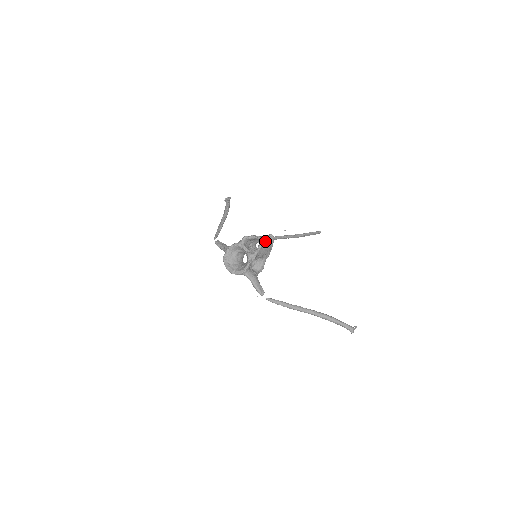
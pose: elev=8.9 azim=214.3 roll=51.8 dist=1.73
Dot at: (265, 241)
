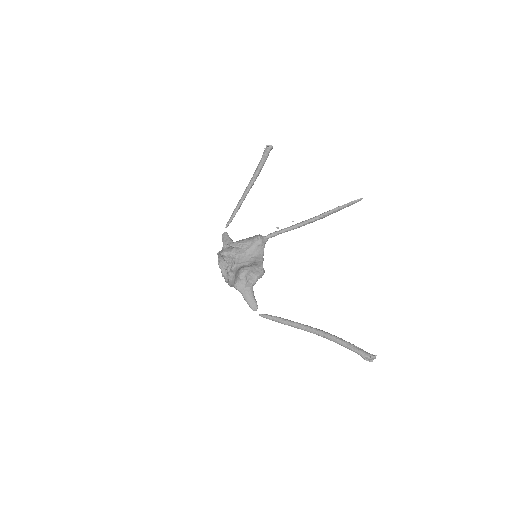
Dot at: (246, 249)
